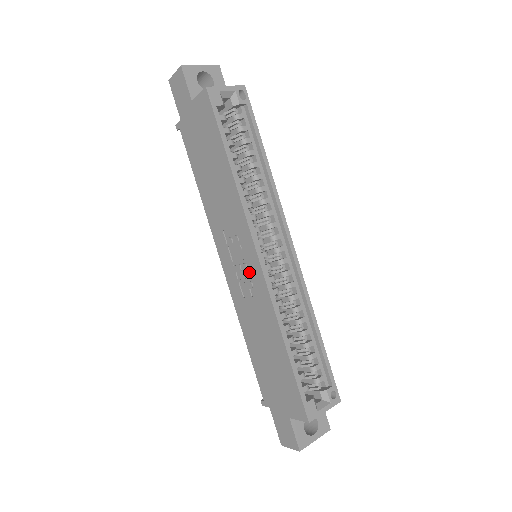
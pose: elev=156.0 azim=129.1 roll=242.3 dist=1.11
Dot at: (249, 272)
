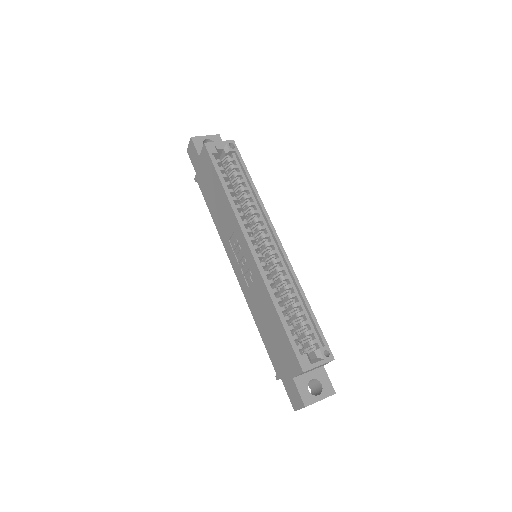
Dot at: (247, 263)
